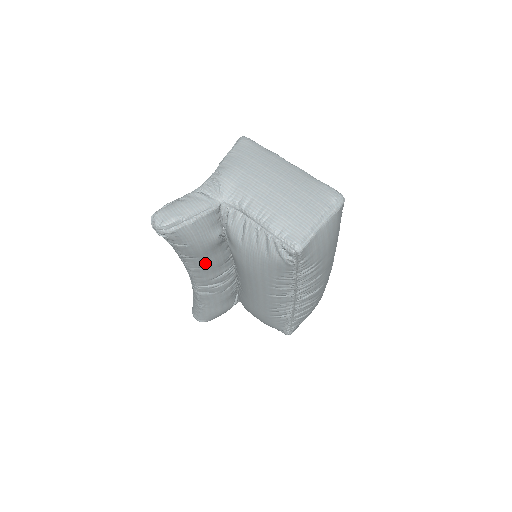
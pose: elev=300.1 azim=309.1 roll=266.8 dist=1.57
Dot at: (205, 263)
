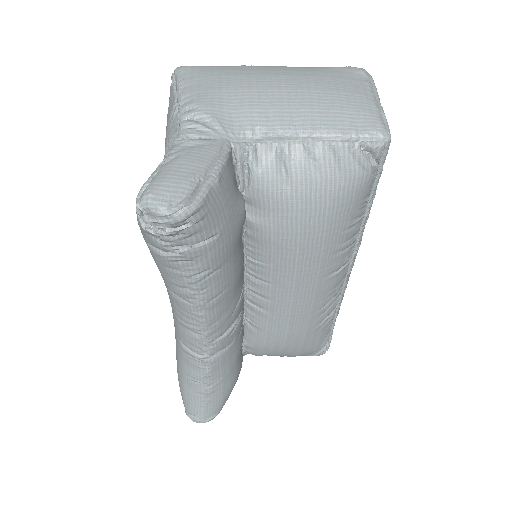
Dot at: (229, 277)
